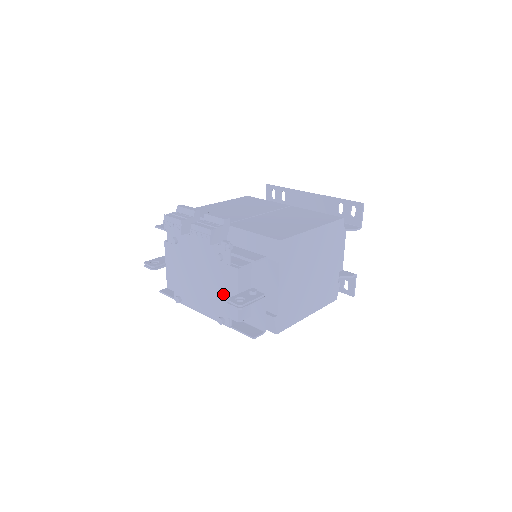
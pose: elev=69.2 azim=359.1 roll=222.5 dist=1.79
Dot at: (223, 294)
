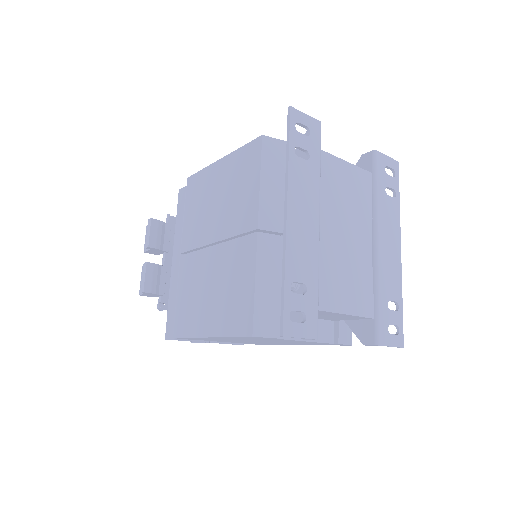
Dot at: occluded
